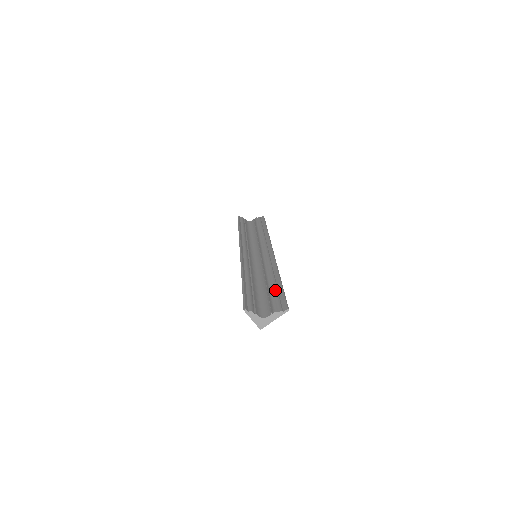
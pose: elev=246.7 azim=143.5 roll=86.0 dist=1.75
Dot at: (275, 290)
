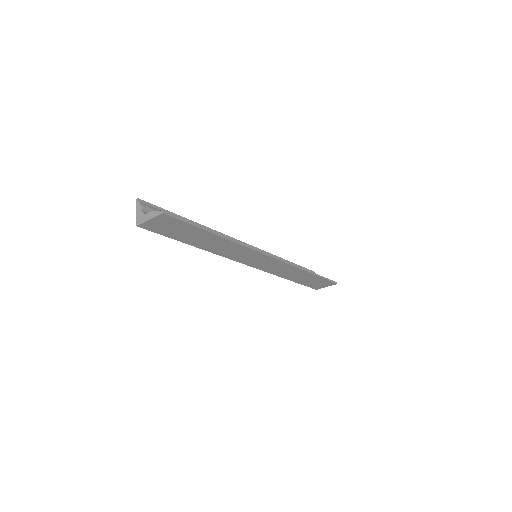
Dot at: occluded
